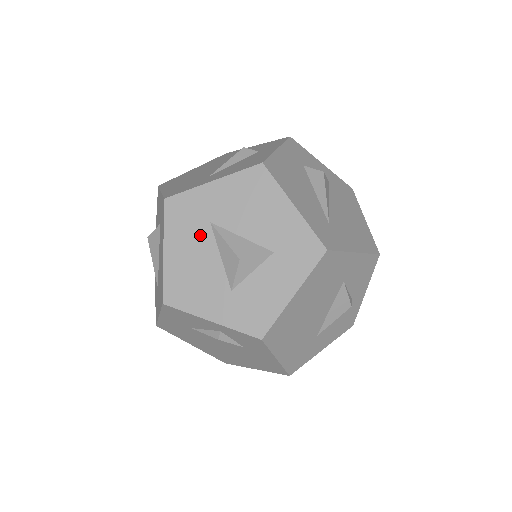
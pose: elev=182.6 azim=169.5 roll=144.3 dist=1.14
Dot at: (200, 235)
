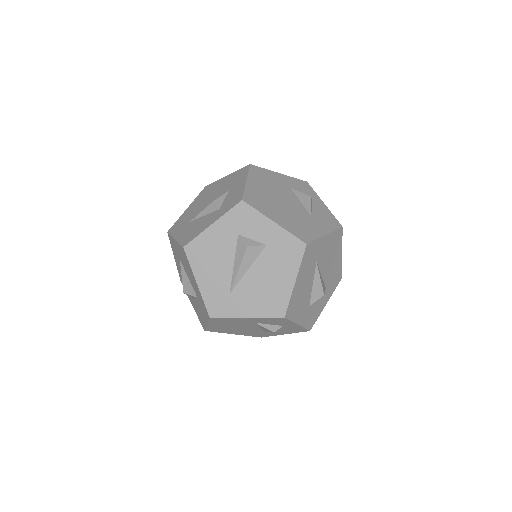
Dot at: (179, 263)
